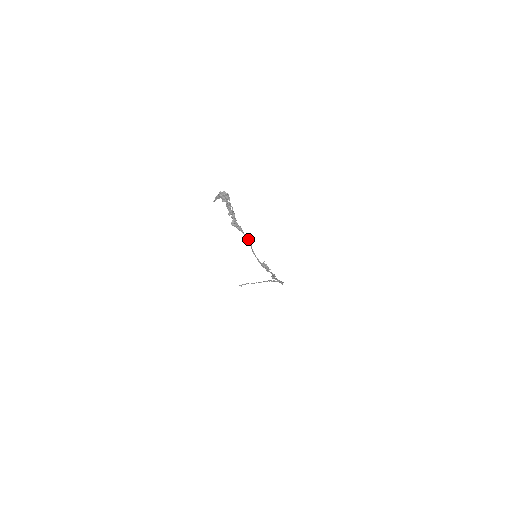
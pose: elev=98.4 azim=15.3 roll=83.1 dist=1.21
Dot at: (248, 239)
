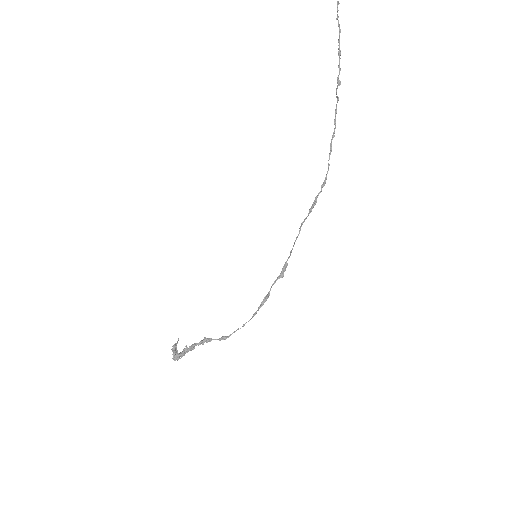
Dot at: occluded
